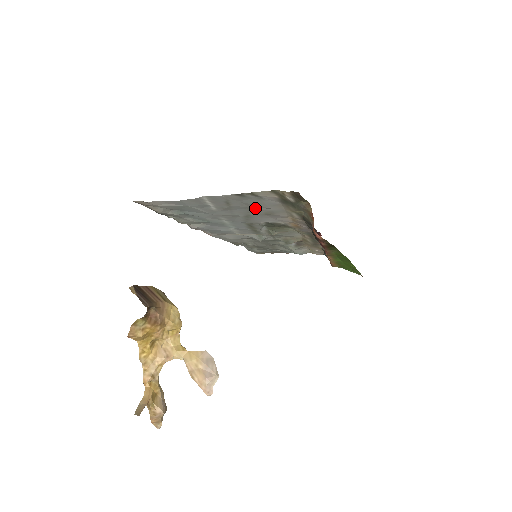
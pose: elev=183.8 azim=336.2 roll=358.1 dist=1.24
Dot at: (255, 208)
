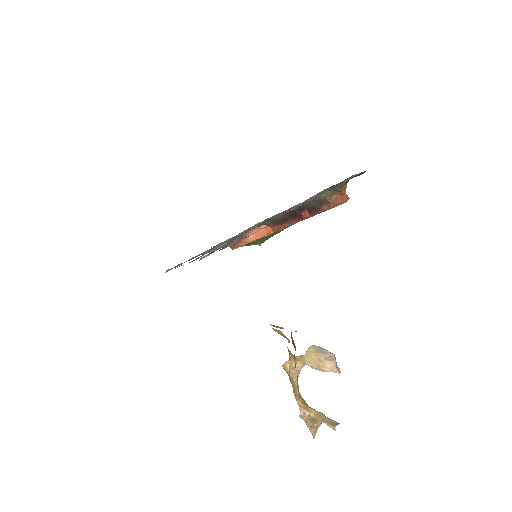
Dot at: occluded
